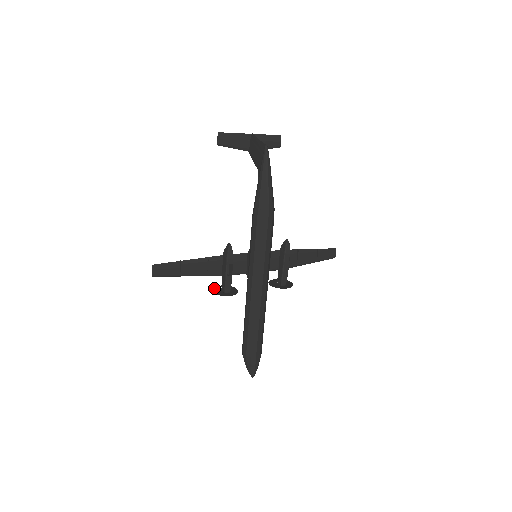
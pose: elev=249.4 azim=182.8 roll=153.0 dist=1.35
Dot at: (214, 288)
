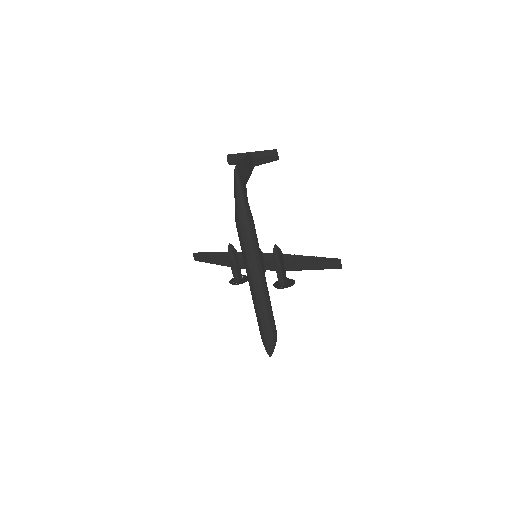
Dot at: occluded
